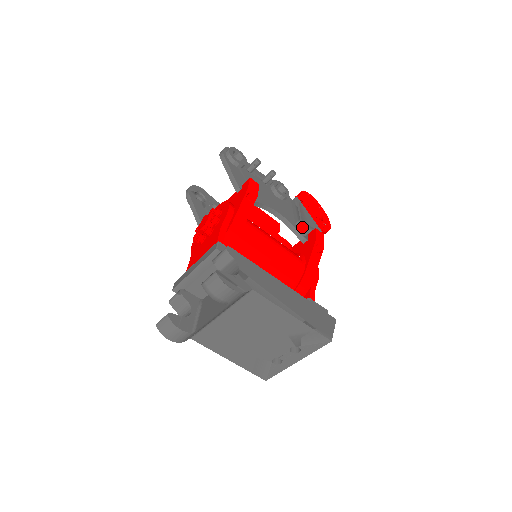
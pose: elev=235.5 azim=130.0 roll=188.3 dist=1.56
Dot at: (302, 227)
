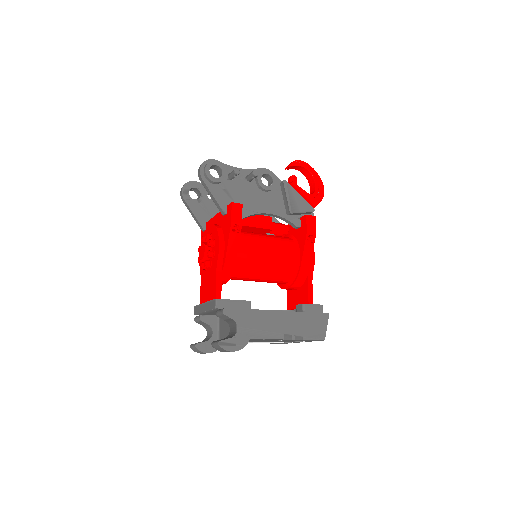
Dot at: (294, 214)
